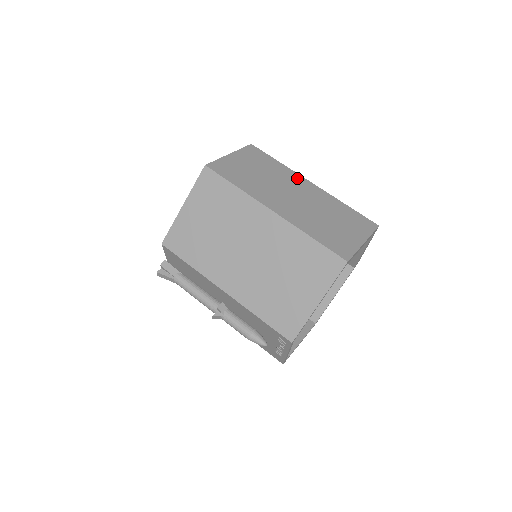
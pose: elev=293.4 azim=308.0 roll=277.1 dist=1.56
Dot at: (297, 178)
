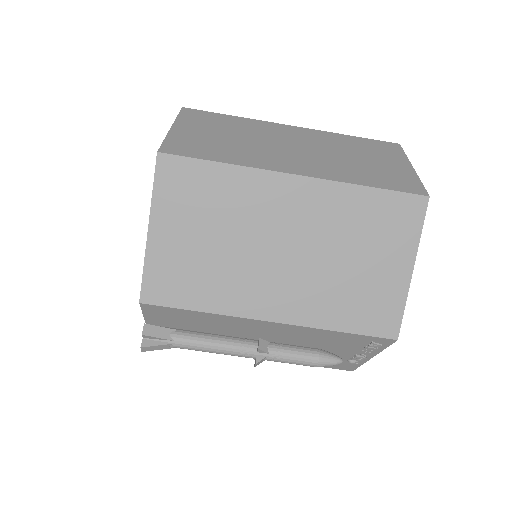
Dot at: (272, 126)
